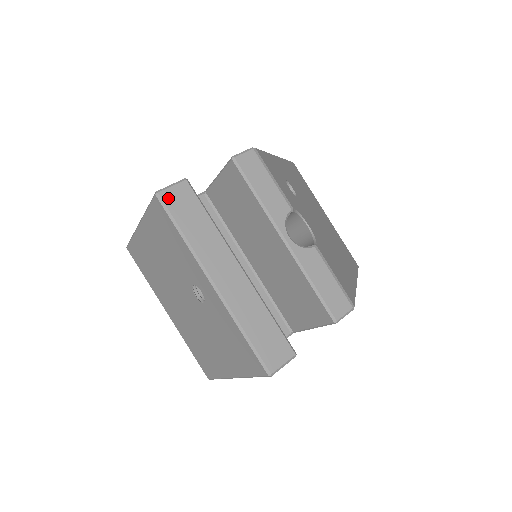
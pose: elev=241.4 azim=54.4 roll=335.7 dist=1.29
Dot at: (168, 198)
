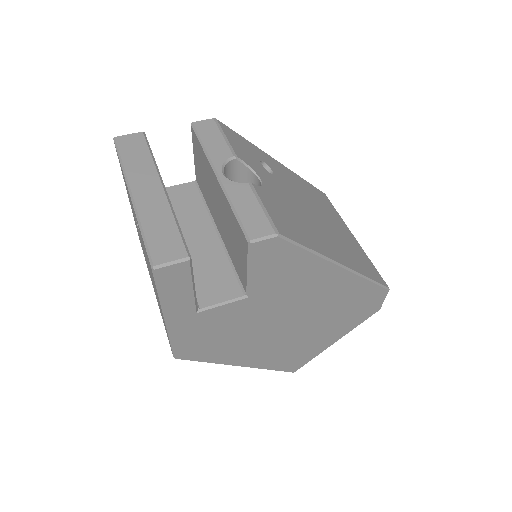
Dot at: (121, 140)
